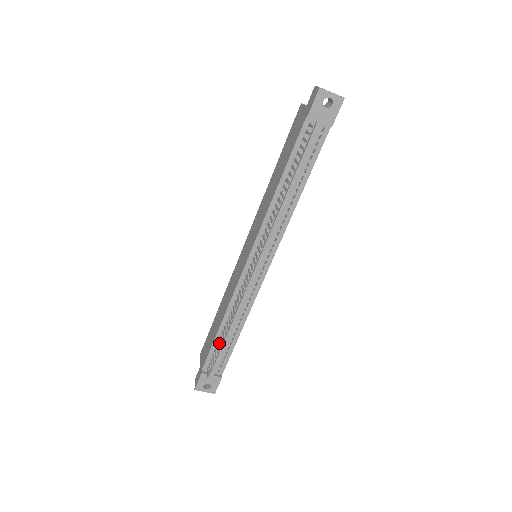
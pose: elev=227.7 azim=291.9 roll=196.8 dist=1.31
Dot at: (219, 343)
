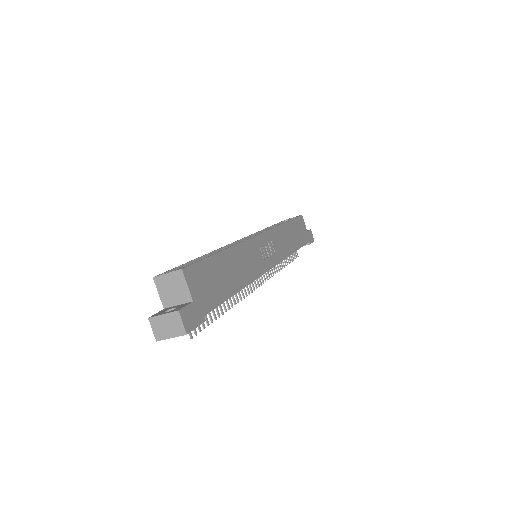
Dot at: occluded
